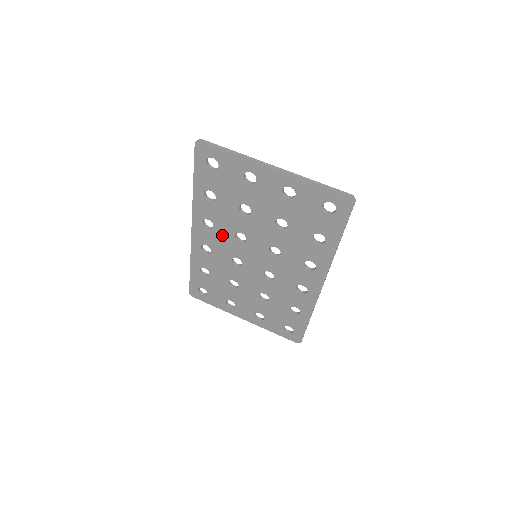
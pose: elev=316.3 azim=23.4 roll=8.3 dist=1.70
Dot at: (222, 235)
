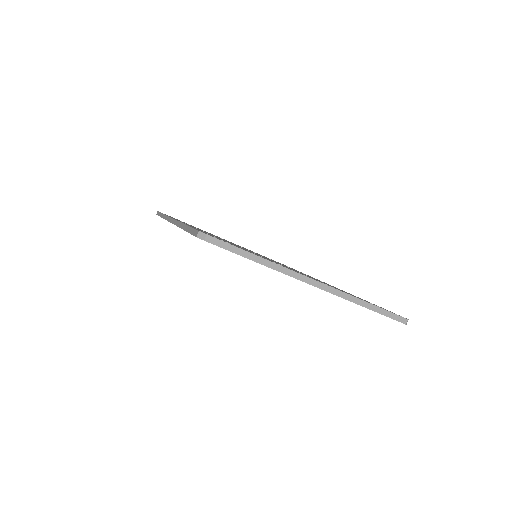
Dot at: occluded
